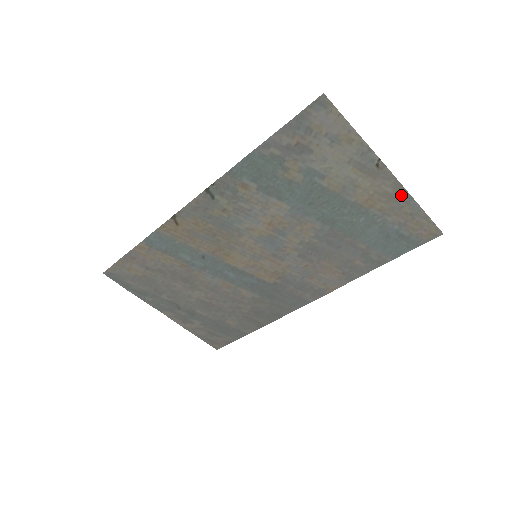
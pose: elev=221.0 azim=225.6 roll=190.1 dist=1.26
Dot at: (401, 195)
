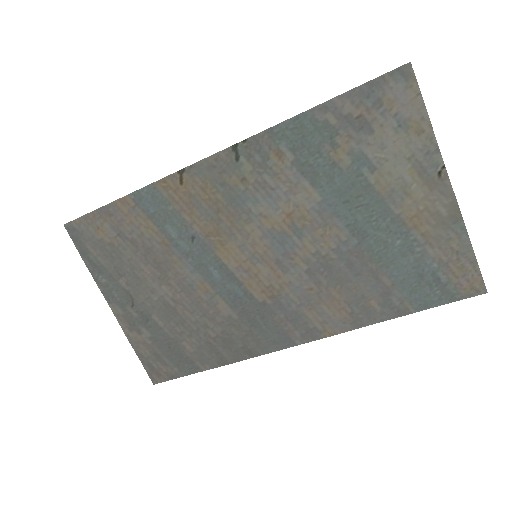
Dot at: (454, 222)
